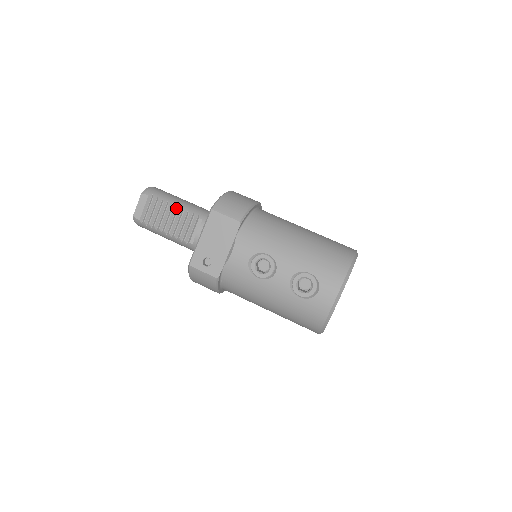
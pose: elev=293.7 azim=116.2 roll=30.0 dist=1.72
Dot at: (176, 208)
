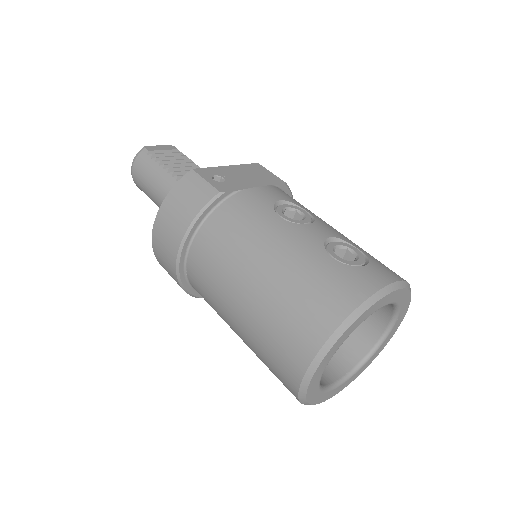
Dot at: occluded
